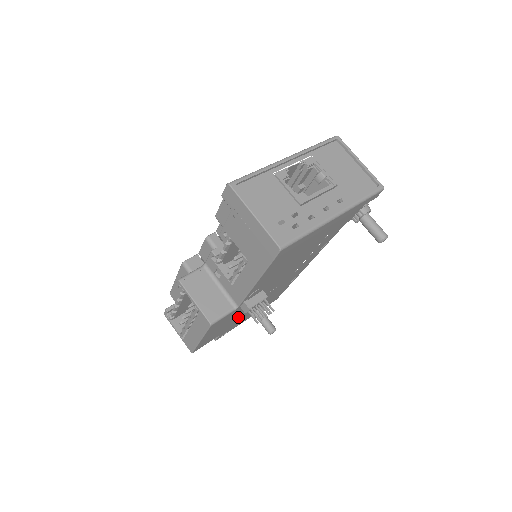
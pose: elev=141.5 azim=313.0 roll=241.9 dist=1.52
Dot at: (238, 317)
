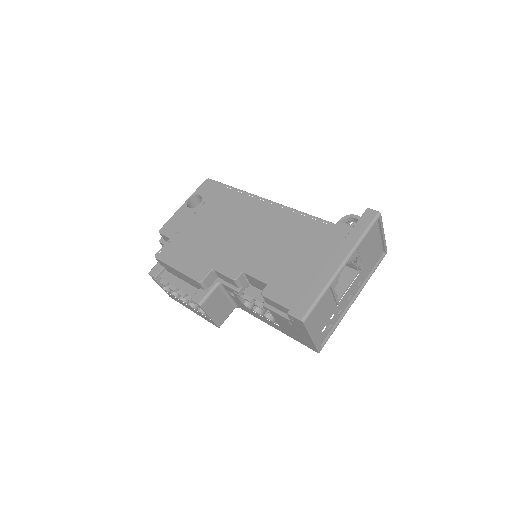
Dot at: occluded
